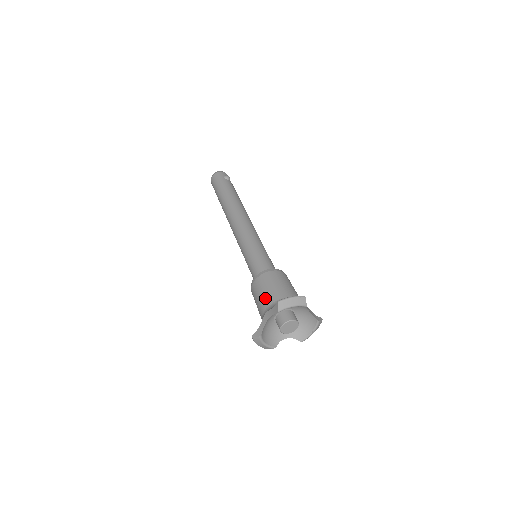
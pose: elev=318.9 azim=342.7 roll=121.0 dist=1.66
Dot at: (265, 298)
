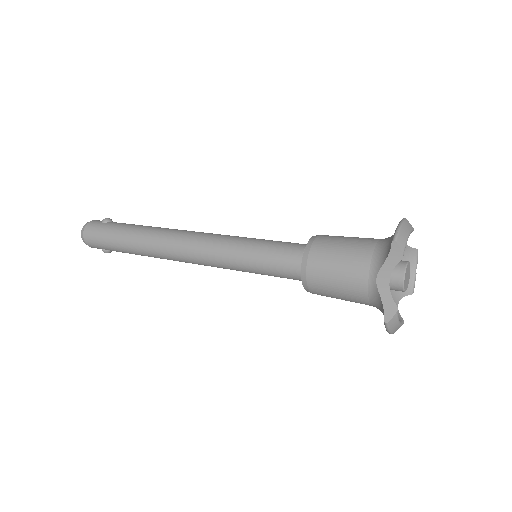
Dot at: (352, 266)
